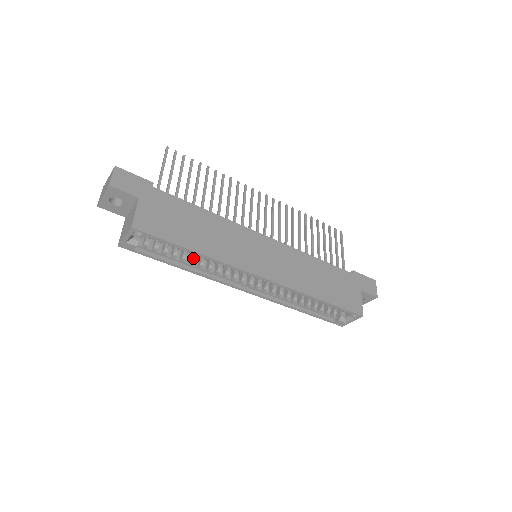
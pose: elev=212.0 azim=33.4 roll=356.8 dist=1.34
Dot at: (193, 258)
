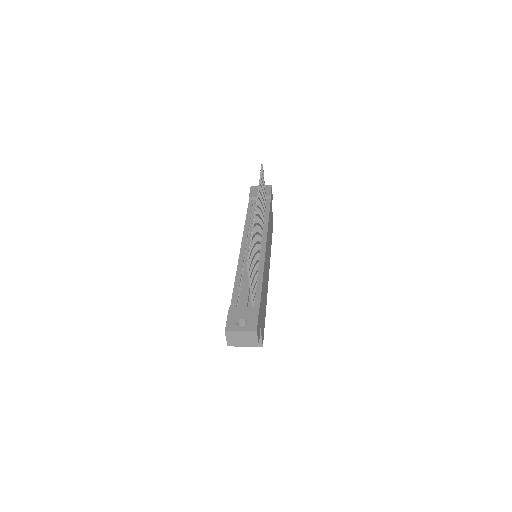
Dot at: occluded
